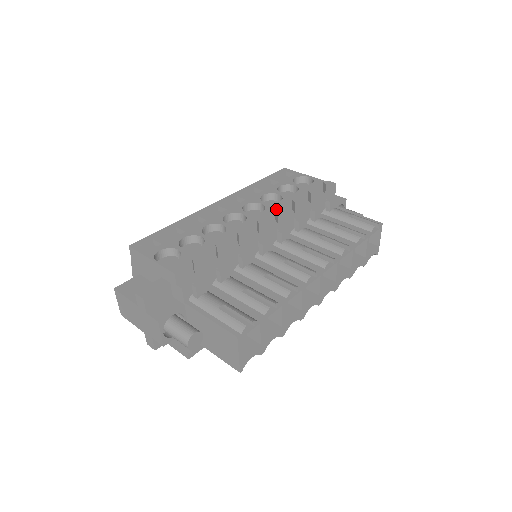
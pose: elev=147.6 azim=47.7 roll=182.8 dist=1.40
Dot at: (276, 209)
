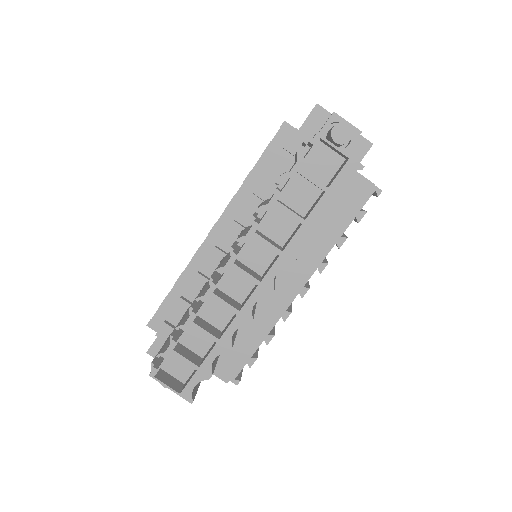
Dot at: (228, 205)
